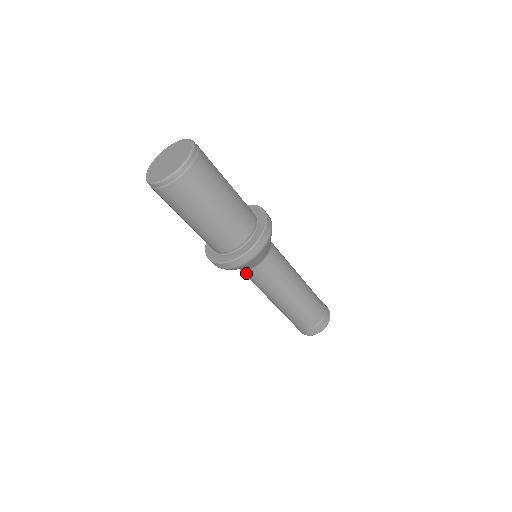
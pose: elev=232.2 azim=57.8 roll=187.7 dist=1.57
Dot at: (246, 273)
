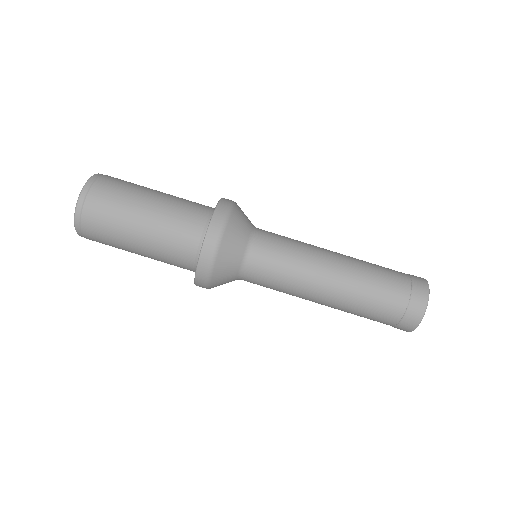
Dot at: occluded
